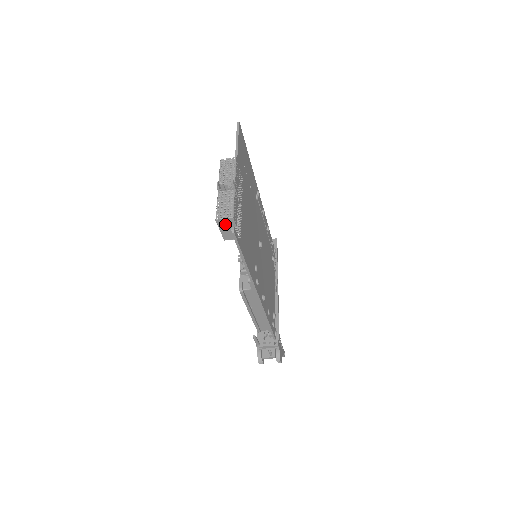
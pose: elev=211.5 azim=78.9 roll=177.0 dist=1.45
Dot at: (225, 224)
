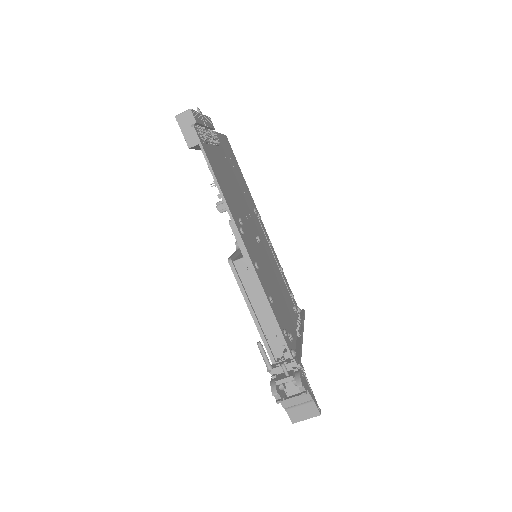
Dot at: (185, 121)
